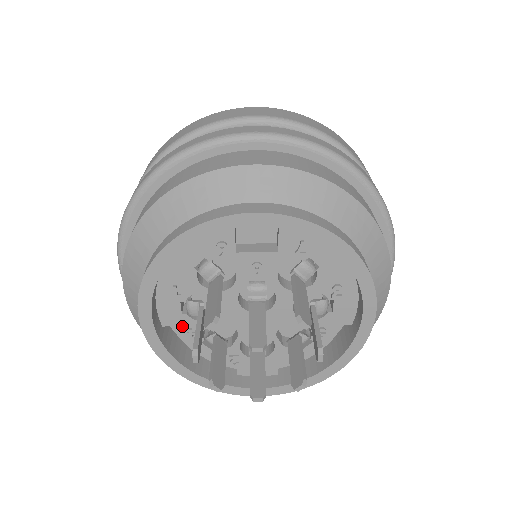
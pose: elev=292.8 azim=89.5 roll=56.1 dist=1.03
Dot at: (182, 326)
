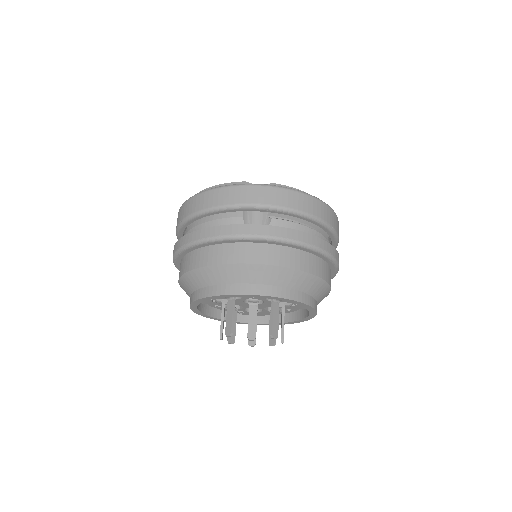
Dot at: (213, 304)
